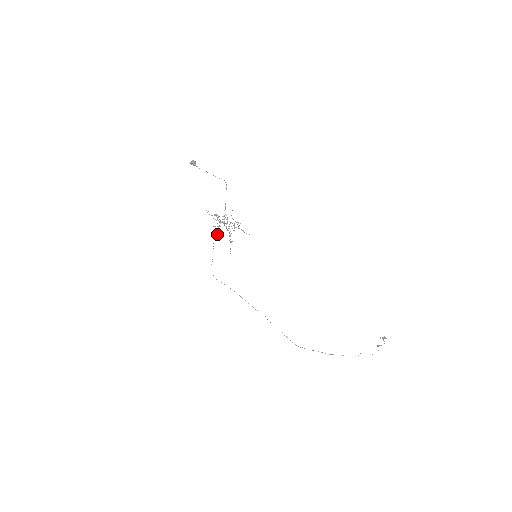
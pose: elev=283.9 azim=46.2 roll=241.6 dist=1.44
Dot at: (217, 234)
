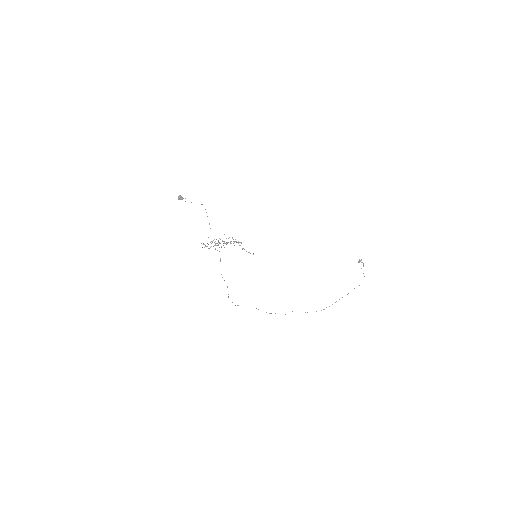
Dot at: (220, 258)
